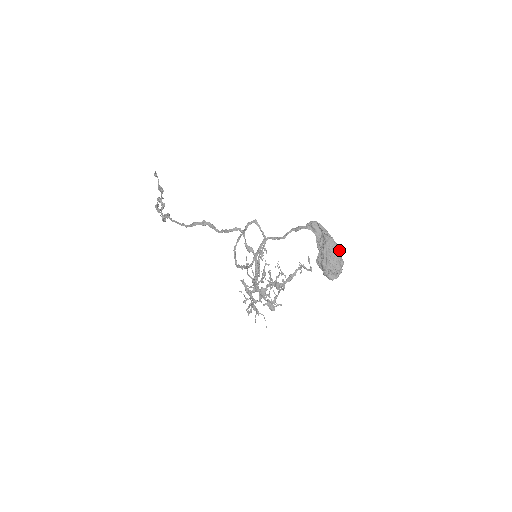
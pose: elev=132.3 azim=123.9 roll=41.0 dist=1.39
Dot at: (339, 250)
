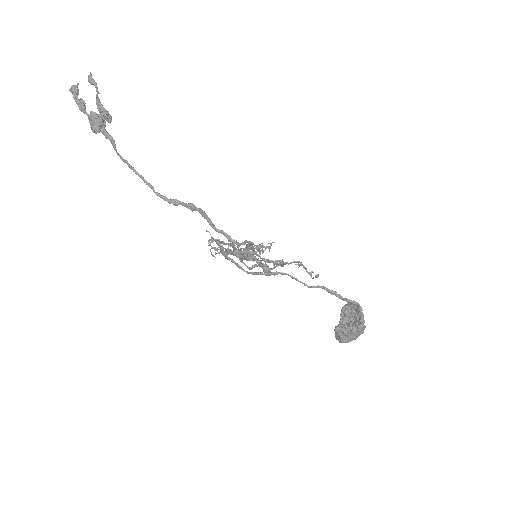
Dot at: occluded
